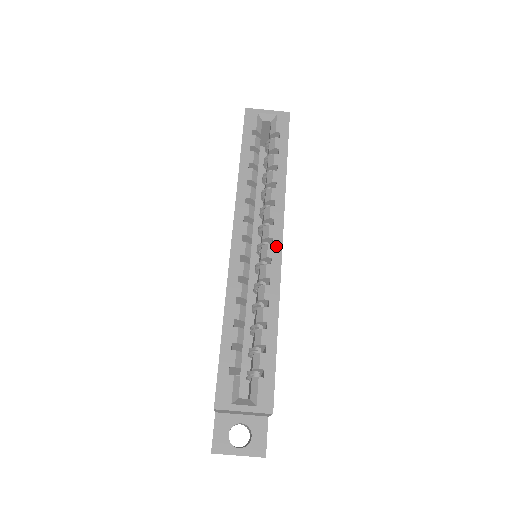
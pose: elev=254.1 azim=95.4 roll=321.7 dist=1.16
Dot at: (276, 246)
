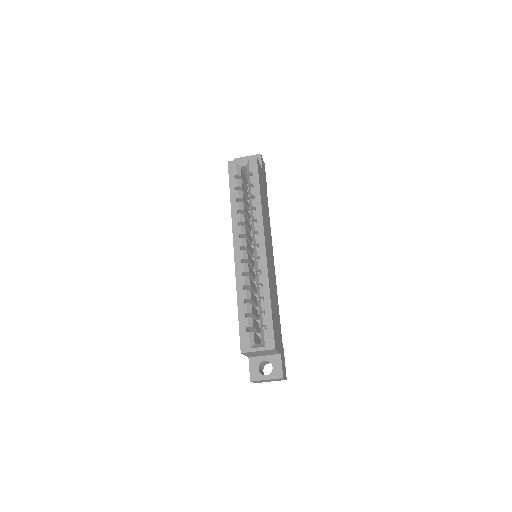
Dot at: (261, 248)
